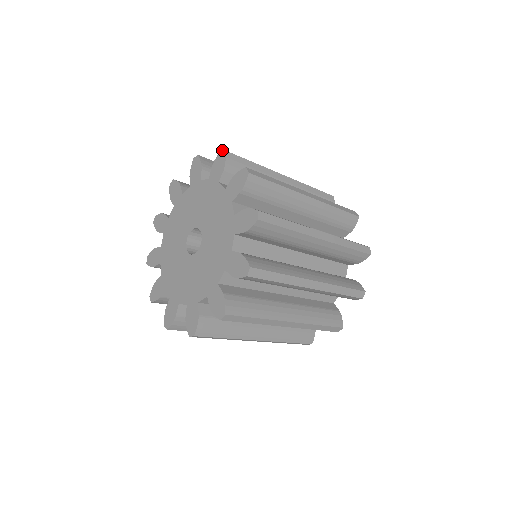
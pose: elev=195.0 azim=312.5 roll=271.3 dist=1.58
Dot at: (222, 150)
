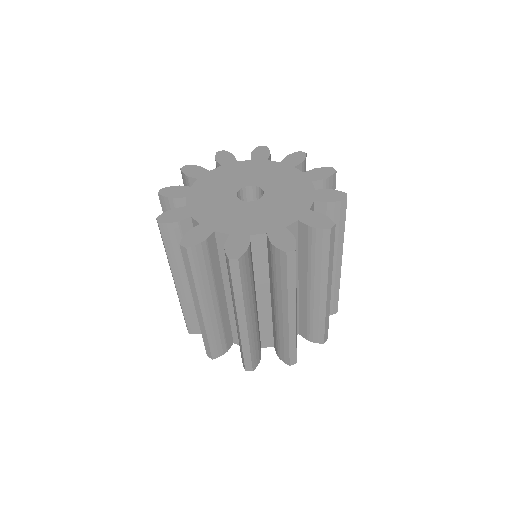
Dot at: occluded
